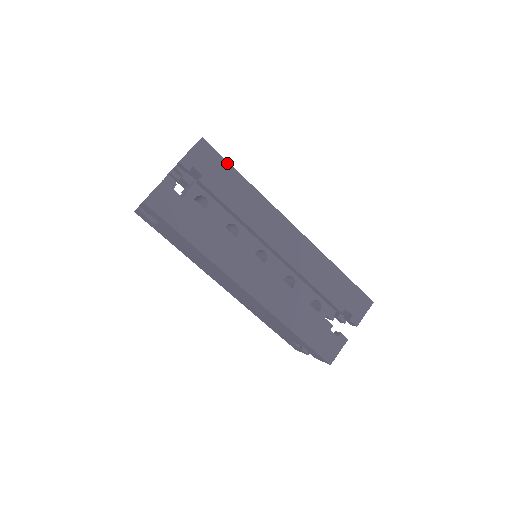
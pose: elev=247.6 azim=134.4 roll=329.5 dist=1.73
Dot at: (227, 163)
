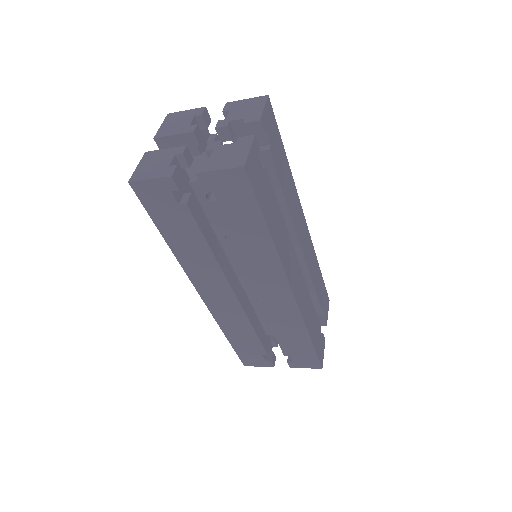
Dot at: (258, 208)
